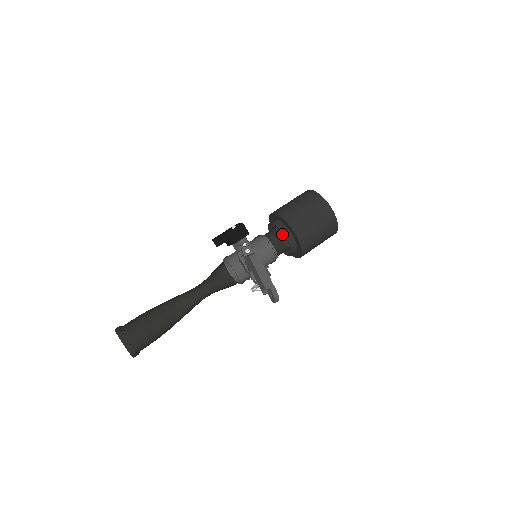
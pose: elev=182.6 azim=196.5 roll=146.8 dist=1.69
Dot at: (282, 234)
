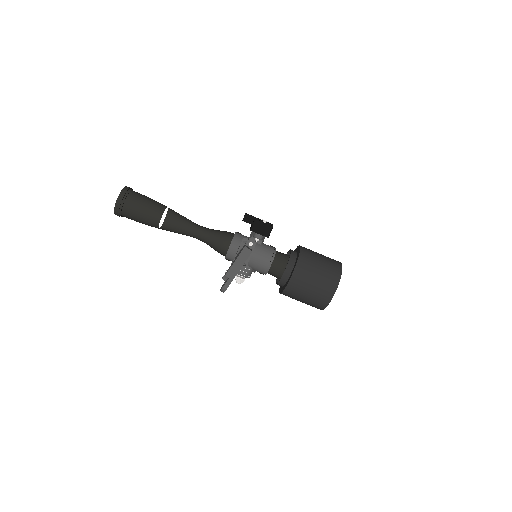
Dot at: occluded
